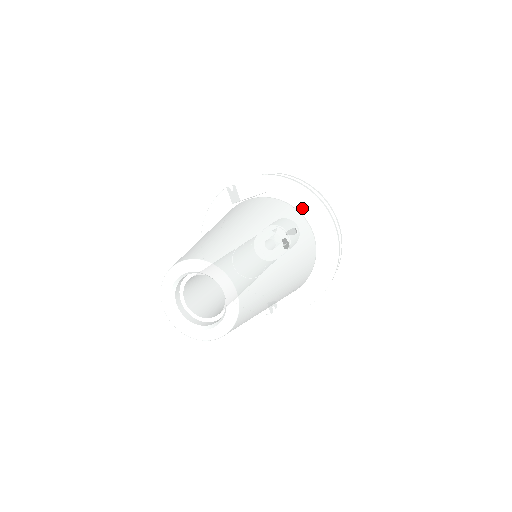
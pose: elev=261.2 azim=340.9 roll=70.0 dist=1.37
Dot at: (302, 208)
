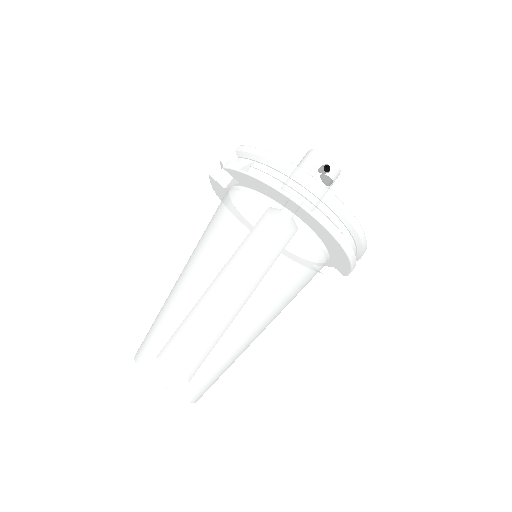
Dot at: (277, 200)
